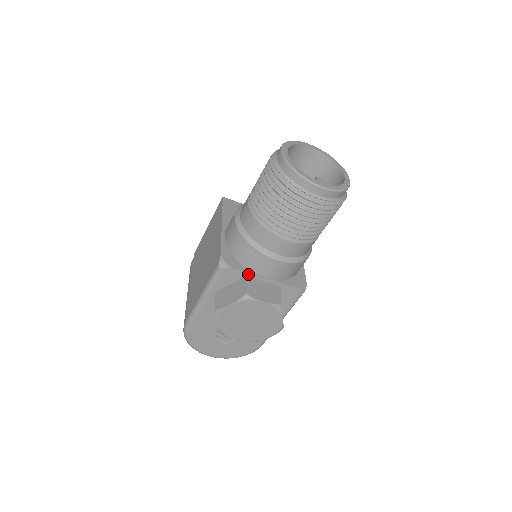
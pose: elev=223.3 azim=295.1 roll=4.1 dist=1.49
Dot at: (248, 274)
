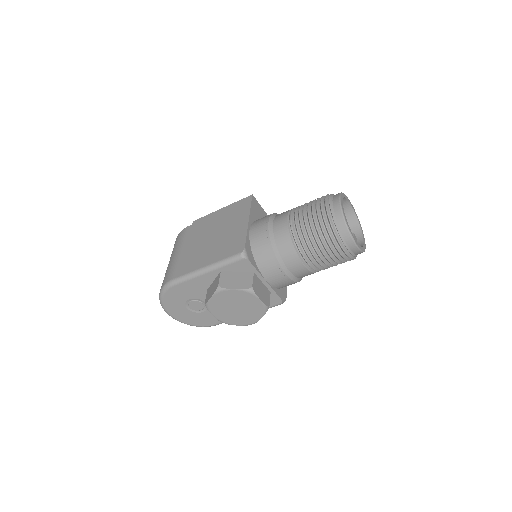
Dot at: (257, 272)
